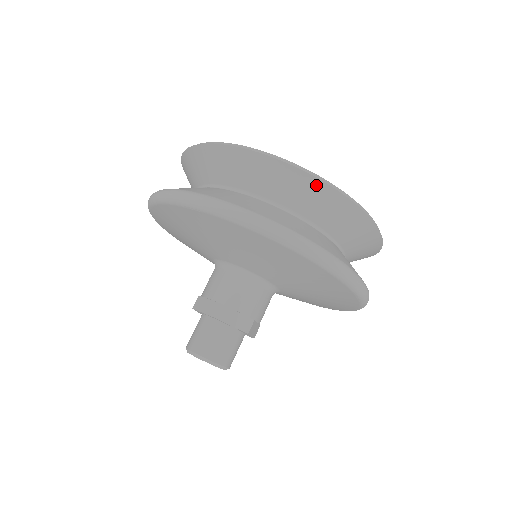
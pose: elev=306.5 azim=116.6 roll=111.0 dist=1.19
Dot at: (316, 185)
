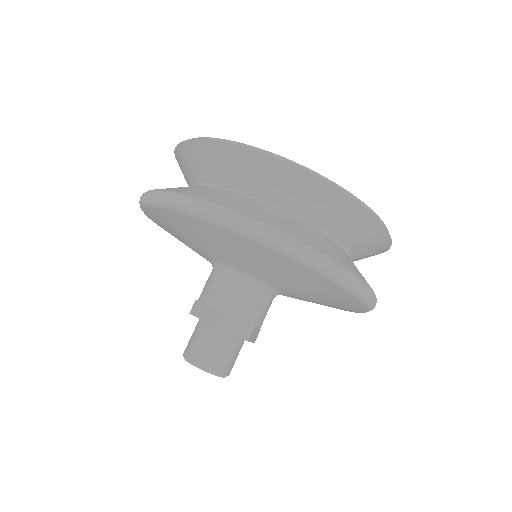
Dot at: (322, 187)
